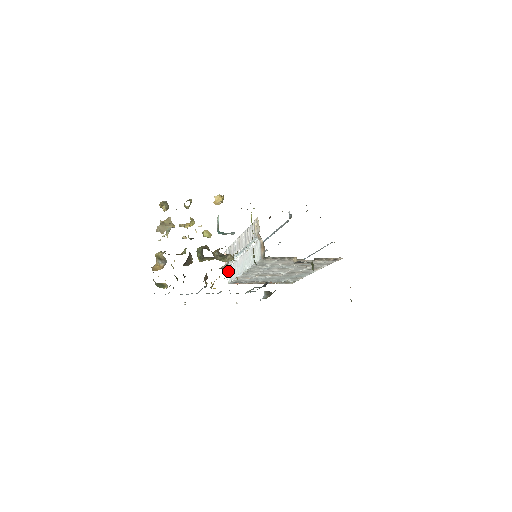
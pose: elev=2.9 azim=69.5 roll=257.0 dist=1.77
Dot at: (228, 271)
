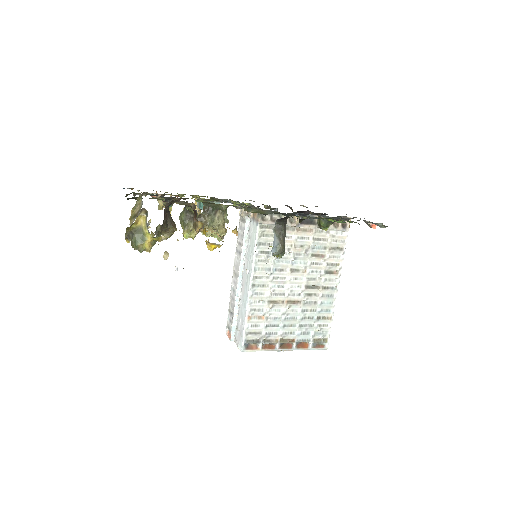
Dot at: (236, 340)
